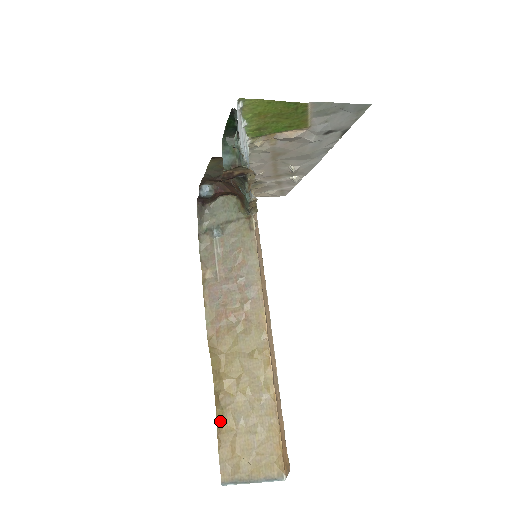
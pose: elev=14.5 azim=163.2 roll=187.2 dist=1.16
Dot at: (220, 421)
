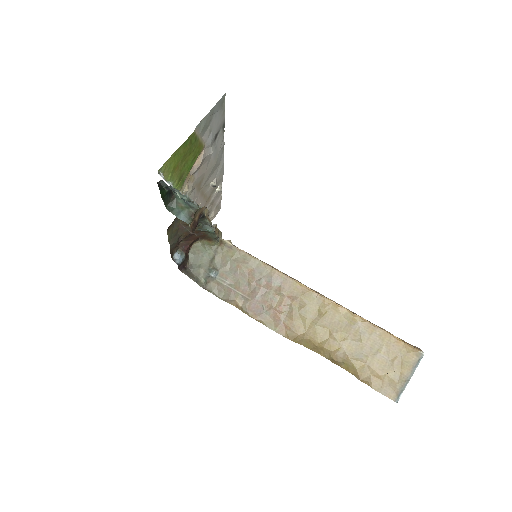
Dot at: (351, 371)
